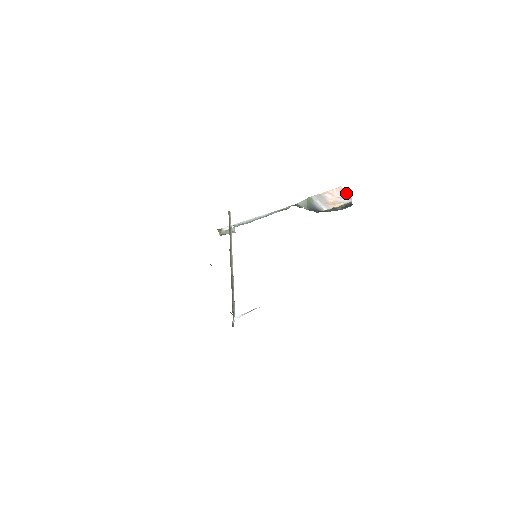
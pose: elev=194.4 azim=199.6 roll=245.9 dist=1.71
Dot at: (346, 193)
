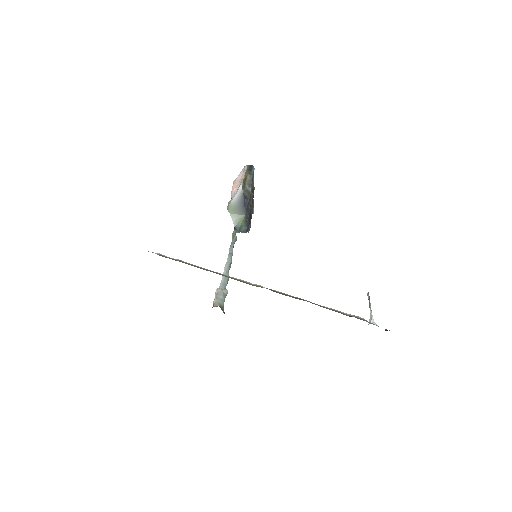
Dot at: (239, 174)
